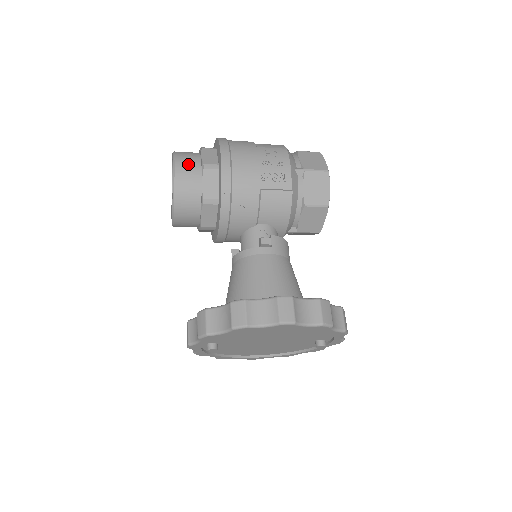
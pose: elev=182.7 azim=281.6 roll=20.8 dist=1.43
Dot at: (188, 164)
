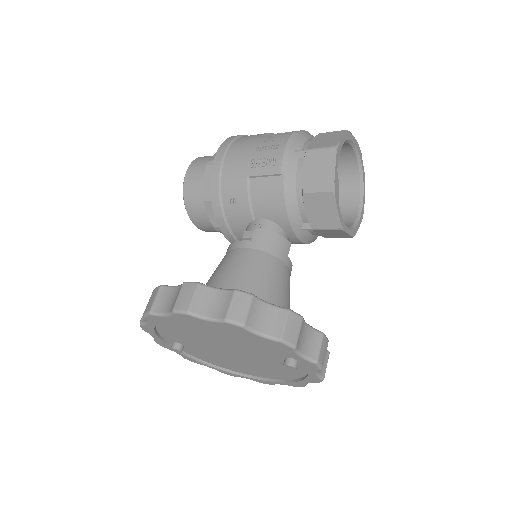
Dot at: (200, 164)
